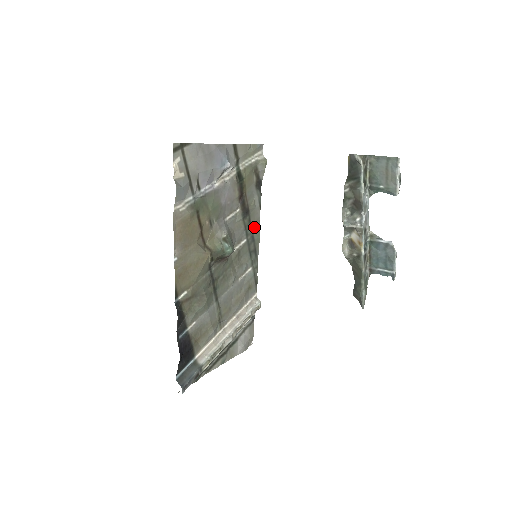
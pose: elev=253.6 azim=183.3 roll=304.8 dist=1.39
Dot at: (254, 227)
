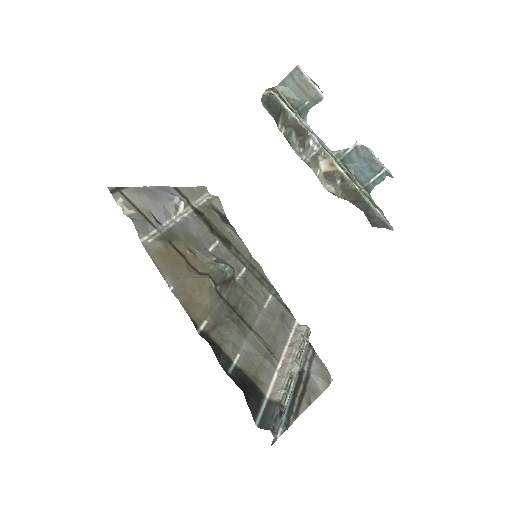
Dot at: (246, 256)
